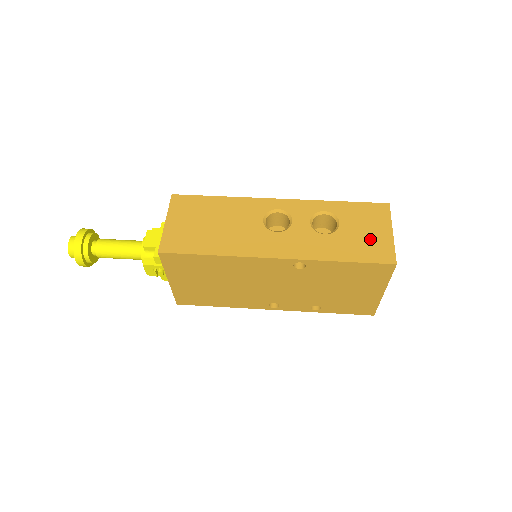
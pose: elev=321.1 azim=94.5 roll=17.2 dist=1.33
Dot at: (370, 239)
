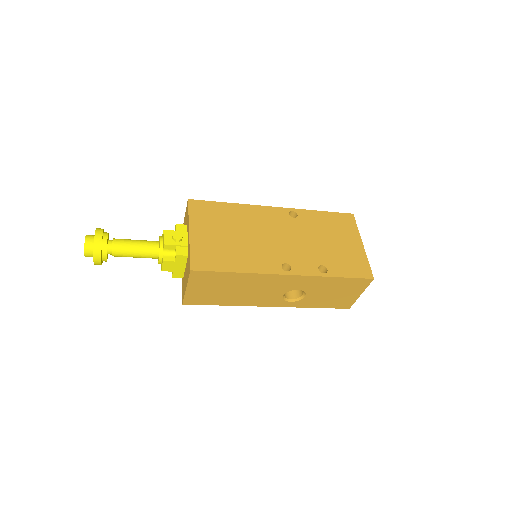
Dot at: occluded
